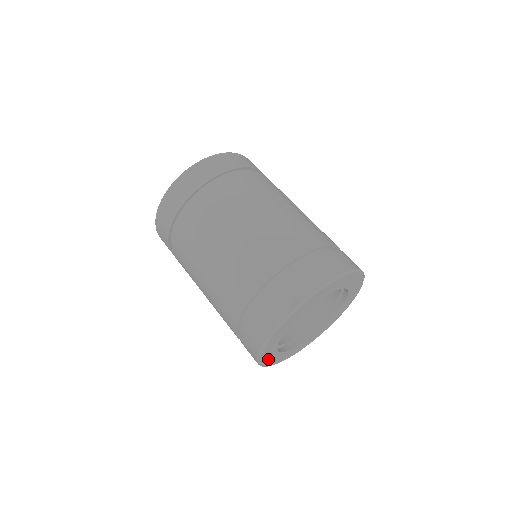
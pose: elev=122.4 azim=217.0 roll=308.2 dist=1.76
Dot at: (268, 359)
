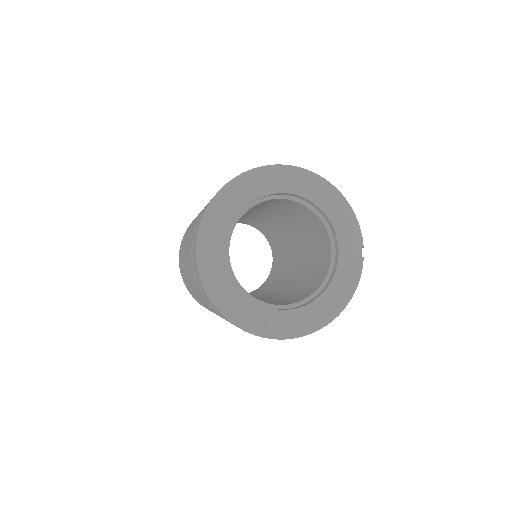
Dot at: (211, 261)
